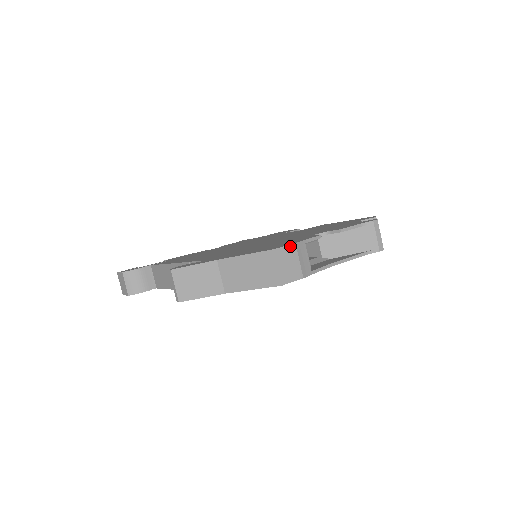
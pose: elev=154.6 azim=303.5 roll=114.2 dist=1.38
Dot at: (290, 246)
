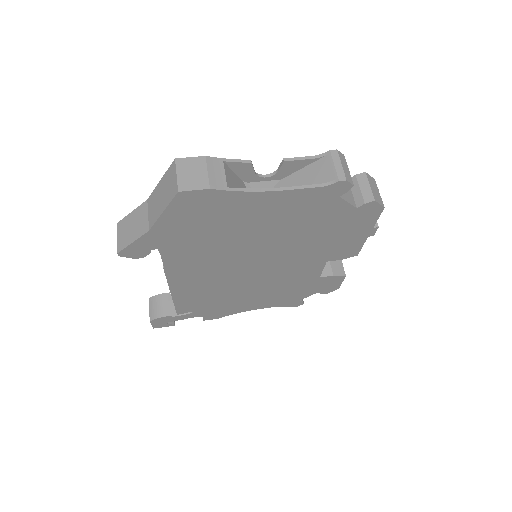
Dot at: (198, 158)
